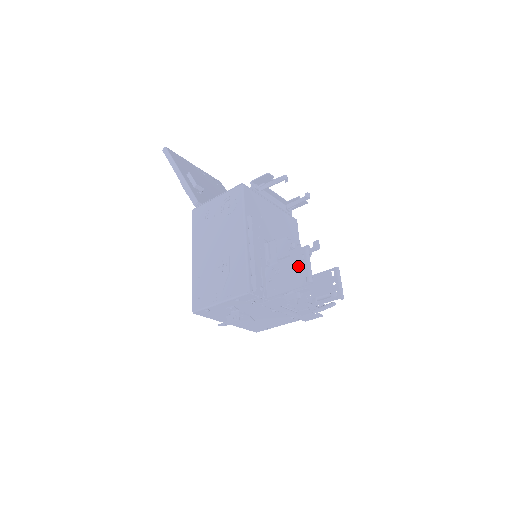
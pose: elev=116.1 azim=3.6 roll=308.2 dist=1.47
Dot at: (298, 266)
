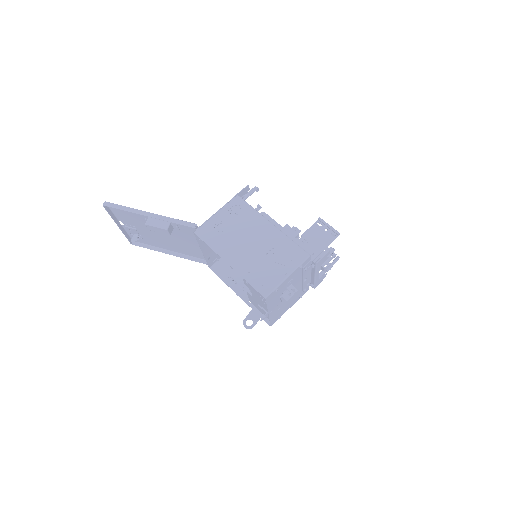
Dot at: (320, 231)
